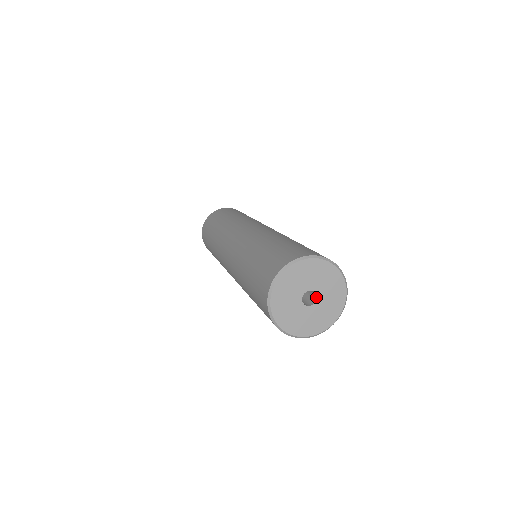
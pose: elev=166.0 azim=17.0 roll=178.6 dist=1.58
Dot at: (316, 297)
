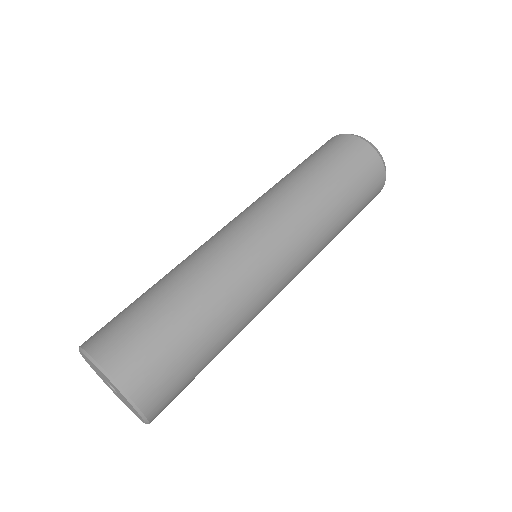
Dot at: occluded
